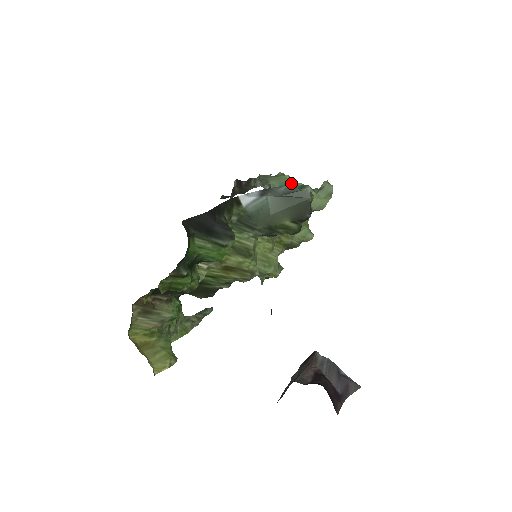
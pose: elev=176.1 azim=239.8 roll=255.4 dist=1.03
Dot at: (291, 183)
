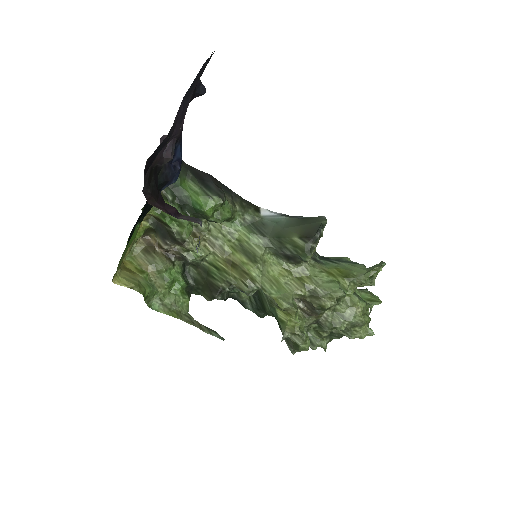
Dot at: (347, 260)
